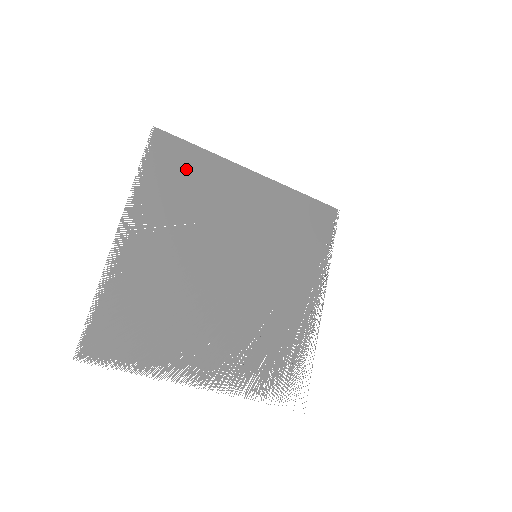
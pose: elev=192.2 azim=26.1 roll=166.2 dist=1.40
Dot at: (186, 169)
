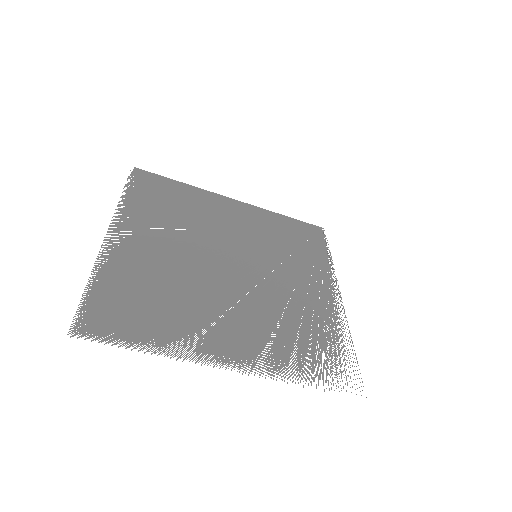
Dot at: (169, 194)
